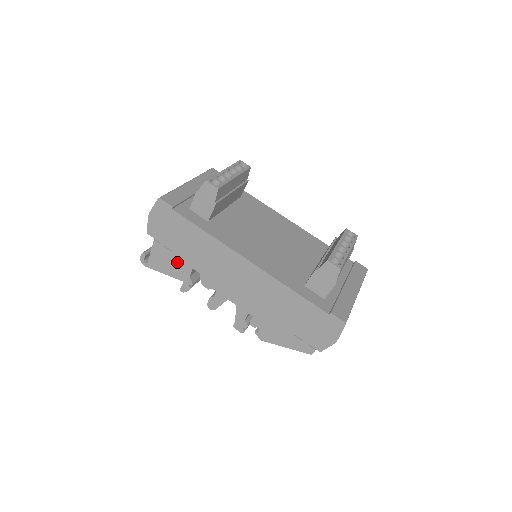
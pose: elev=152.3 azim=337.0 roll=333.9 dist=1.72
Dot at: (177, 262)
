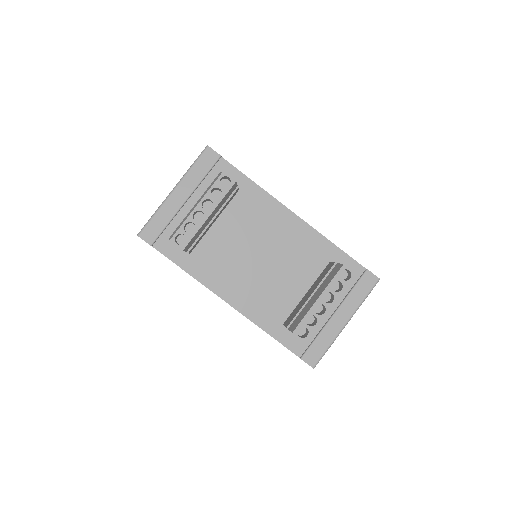
Dot at: occluded
